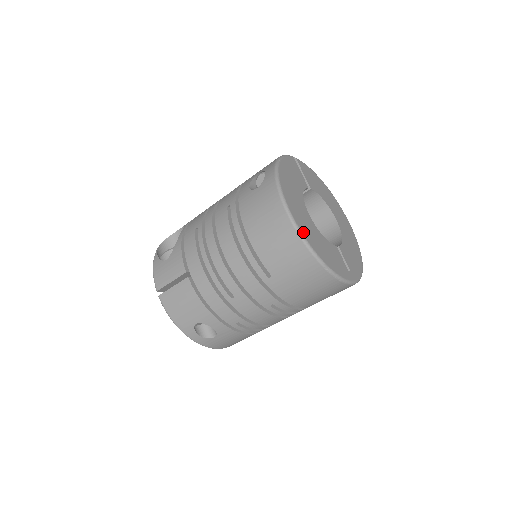
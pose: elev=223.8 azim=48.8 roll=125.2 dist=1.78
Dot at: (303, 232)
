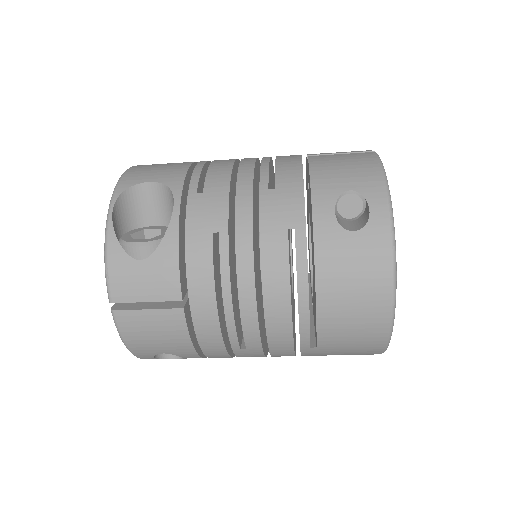
Dot at: occluded
